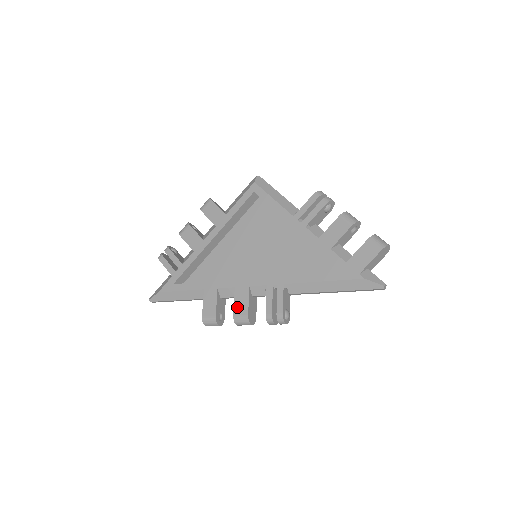
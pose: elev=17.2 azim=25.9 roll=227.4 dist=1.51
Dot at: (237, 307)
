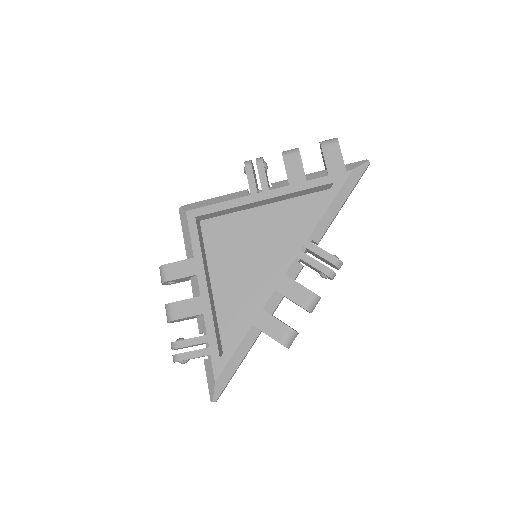
Dot at: (297, 299)
